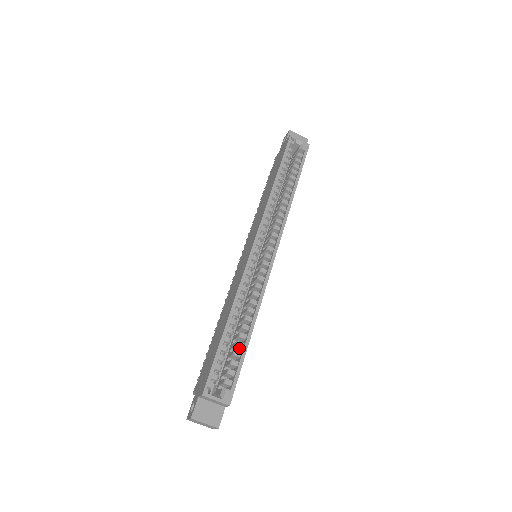
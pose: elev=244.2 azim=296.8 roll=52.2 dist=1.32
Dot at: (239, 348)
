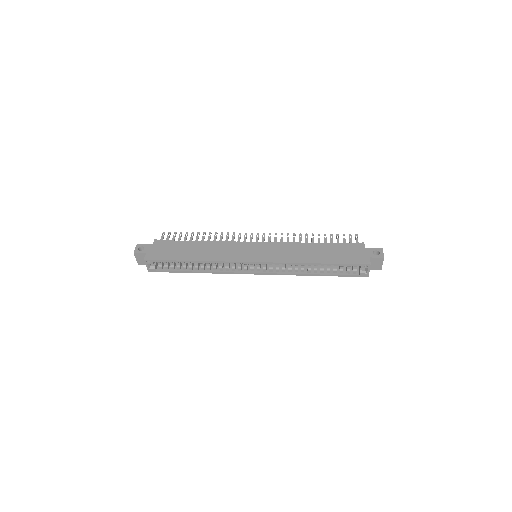
Dot at: (184, 266)
